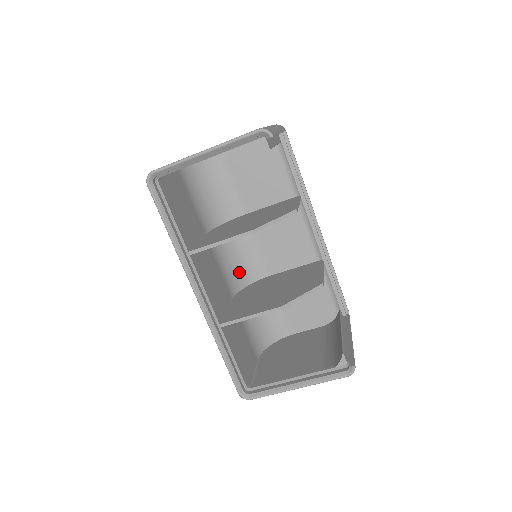
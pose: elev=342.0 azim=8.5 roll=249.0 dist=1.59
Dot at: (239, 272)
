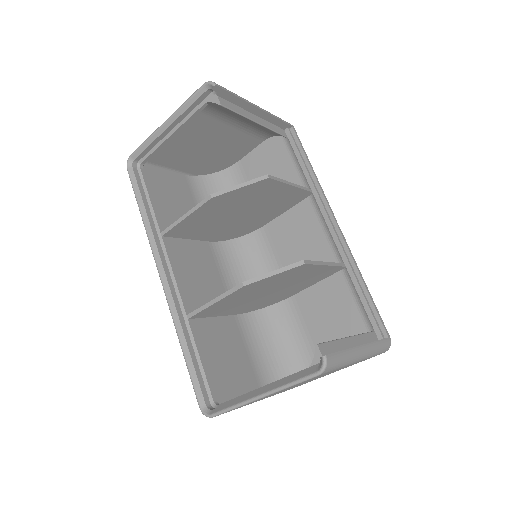
Dot at: occluded
